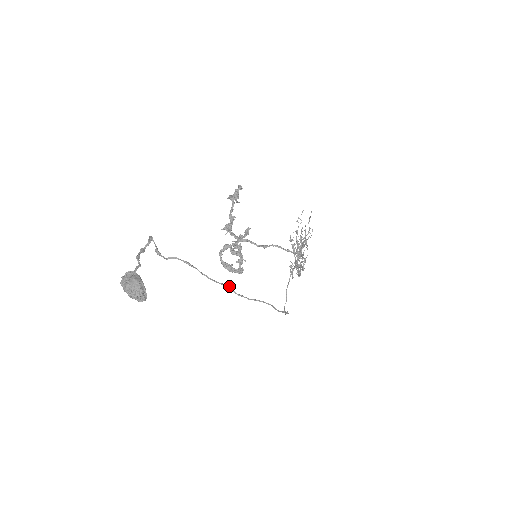
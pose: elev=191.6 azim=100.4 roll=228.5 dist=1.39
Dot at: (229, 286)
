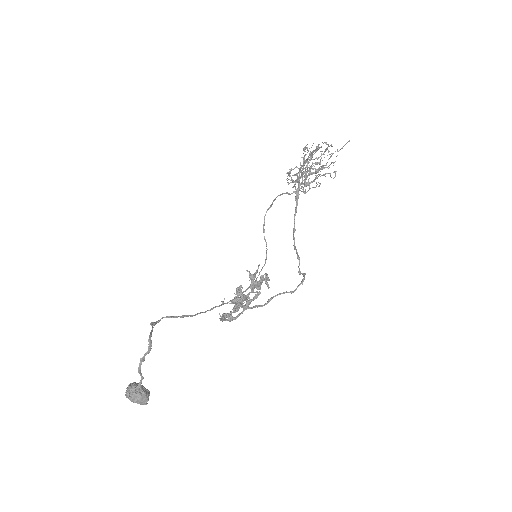
Dot at: occluded
